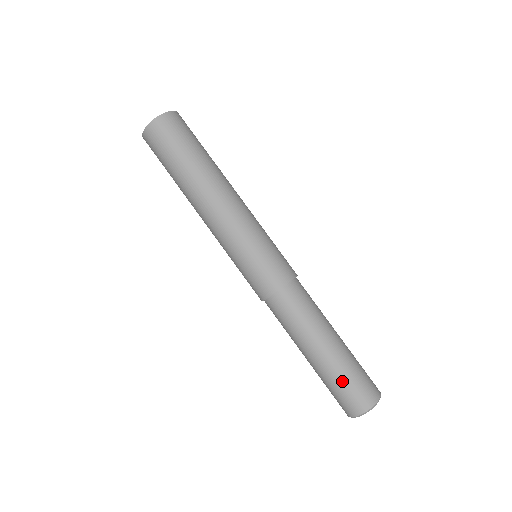
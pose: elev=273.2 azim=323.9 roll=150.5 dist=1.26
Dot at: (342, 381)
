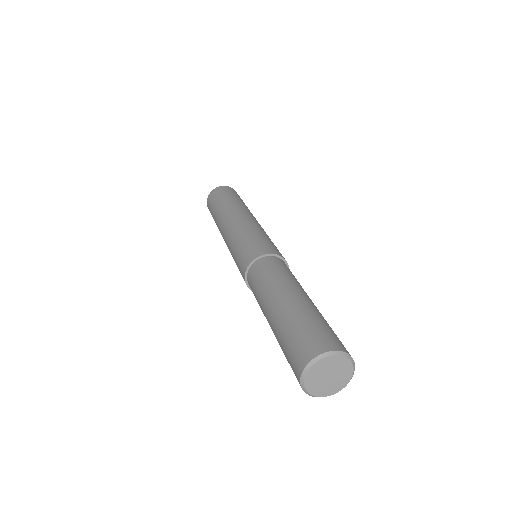
Dot at: (313, 319)
